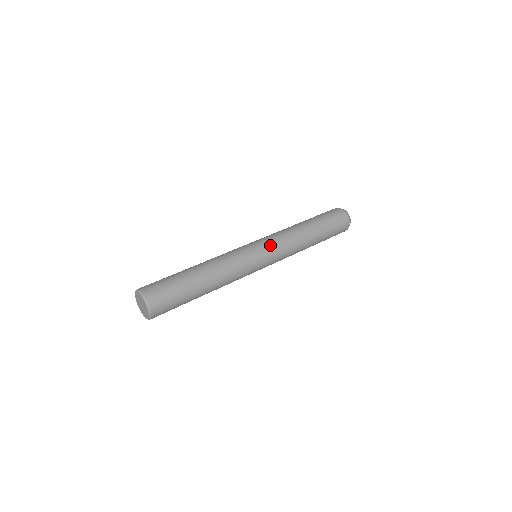
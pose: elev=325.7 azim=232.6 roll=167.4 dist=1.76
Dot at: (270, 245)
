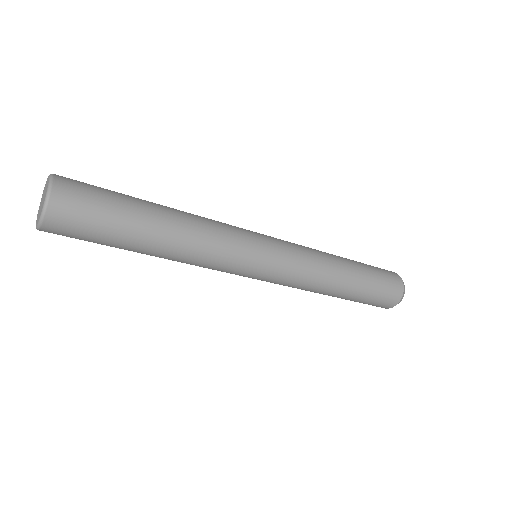
Dot at: (284, 248)
